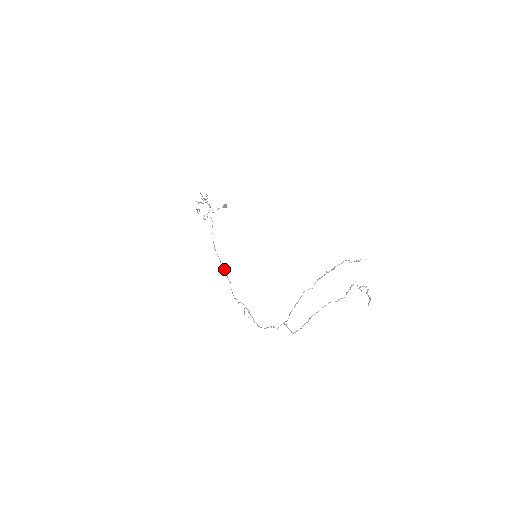
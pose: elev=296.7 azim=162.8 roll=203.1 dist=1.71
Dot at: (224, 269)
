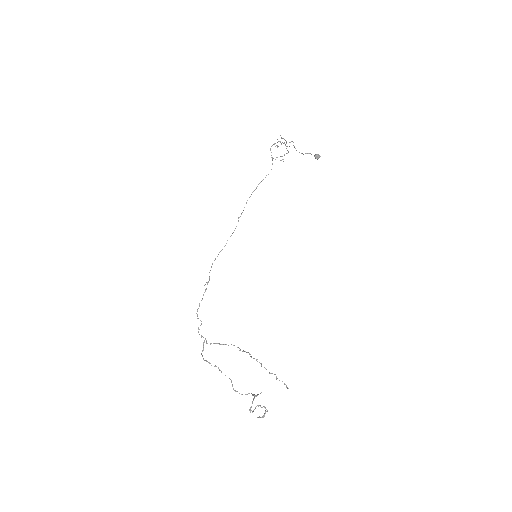
Dot at: occluded
